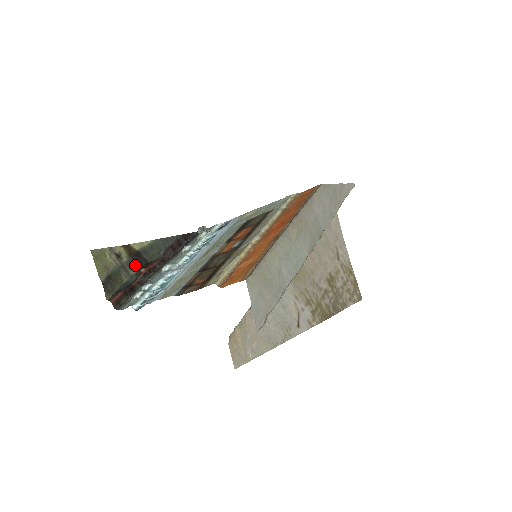
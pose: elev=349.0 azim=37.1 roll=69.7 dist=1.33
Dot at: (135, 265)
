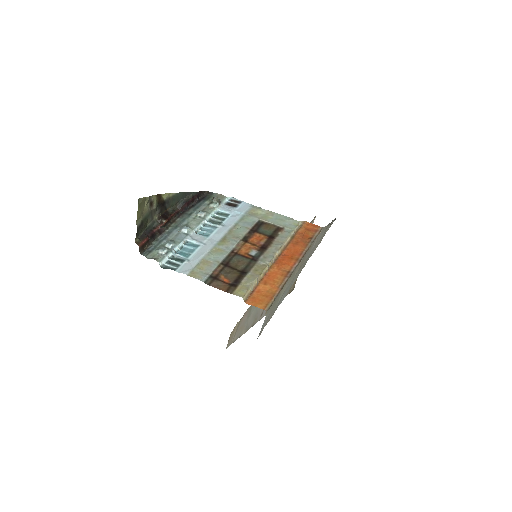
Dot at: (158, 212)
